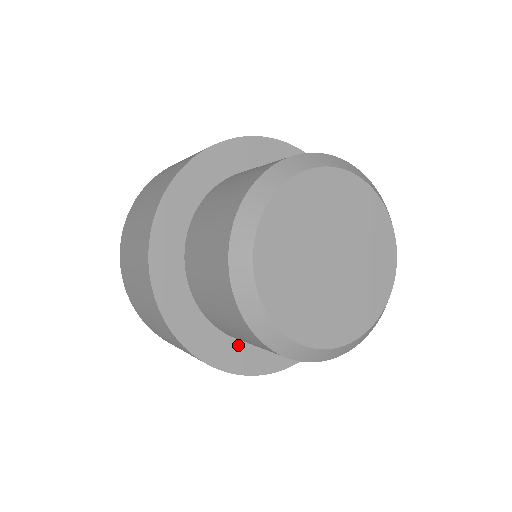
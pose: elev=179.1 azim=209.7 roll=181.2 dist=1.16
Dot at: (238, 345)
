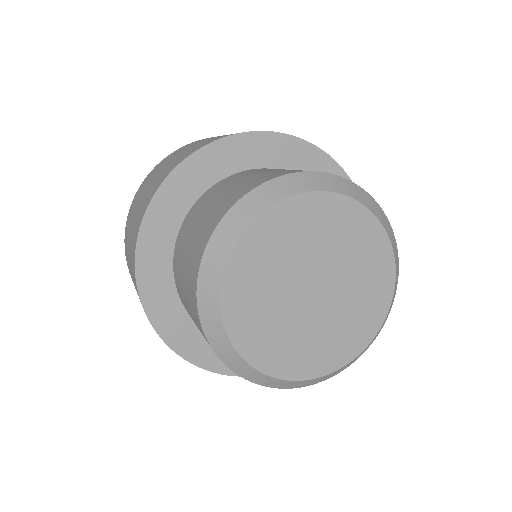
Dot at: occluded
